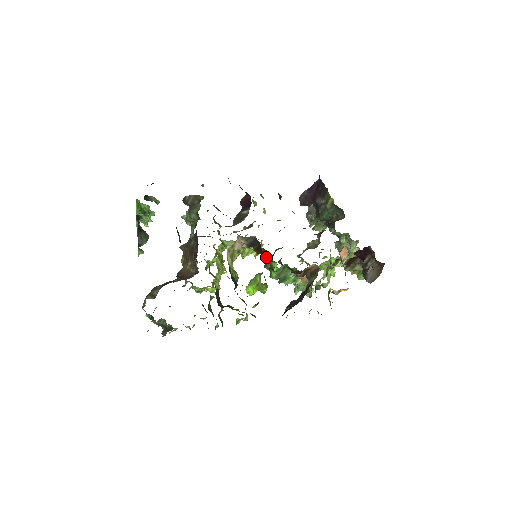
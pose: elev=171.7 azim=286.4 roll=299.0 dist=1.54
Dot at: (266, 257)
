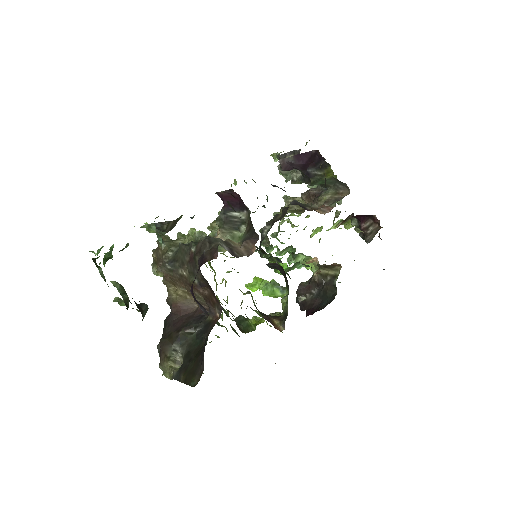
Dot at: (273, 260)
